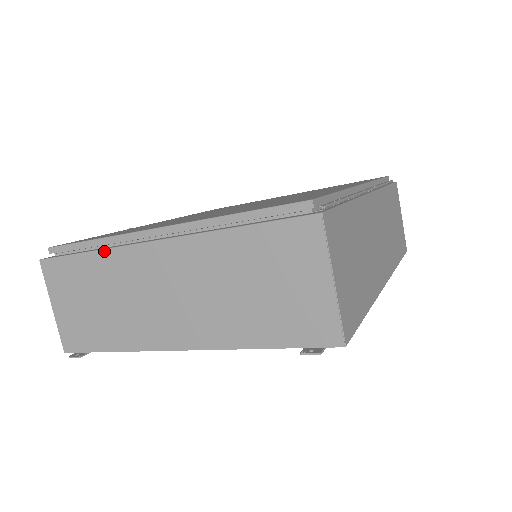
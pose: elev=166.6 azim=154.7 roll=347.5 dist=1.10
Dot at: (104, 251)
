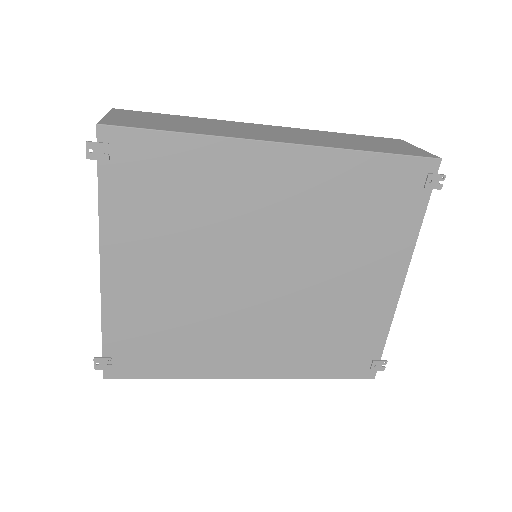
Dot at: occluded
